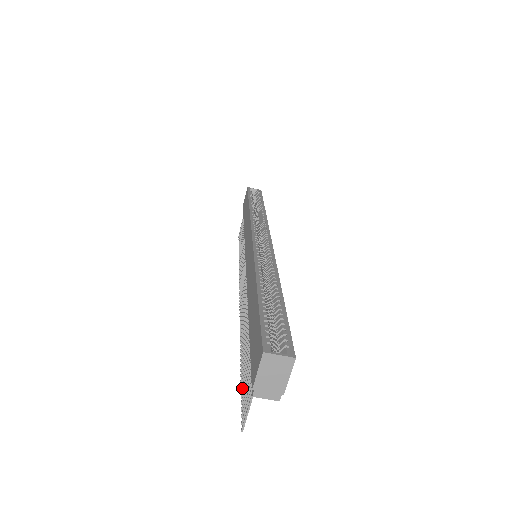
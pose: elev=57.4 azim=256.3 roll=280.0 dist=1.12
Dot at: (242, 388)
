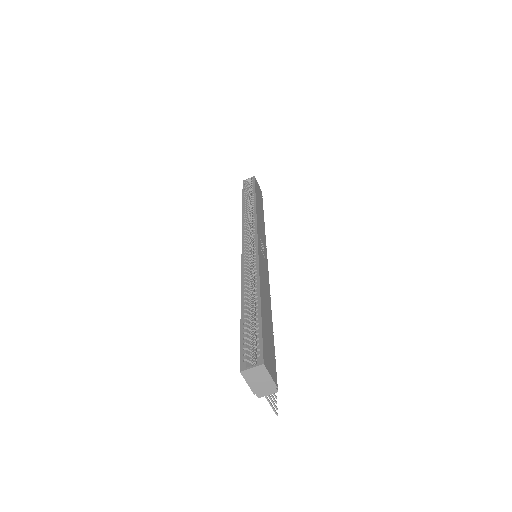
Dot at: occluded
